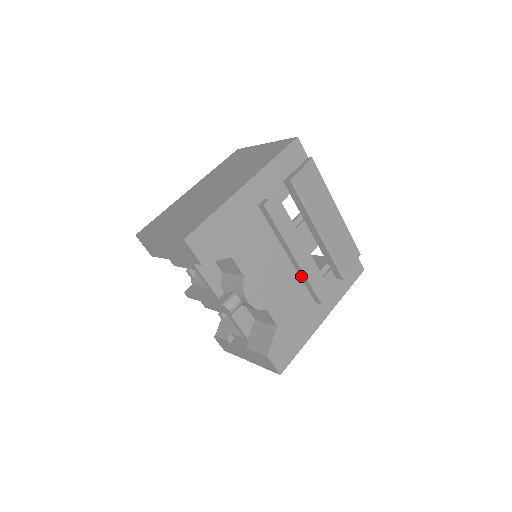
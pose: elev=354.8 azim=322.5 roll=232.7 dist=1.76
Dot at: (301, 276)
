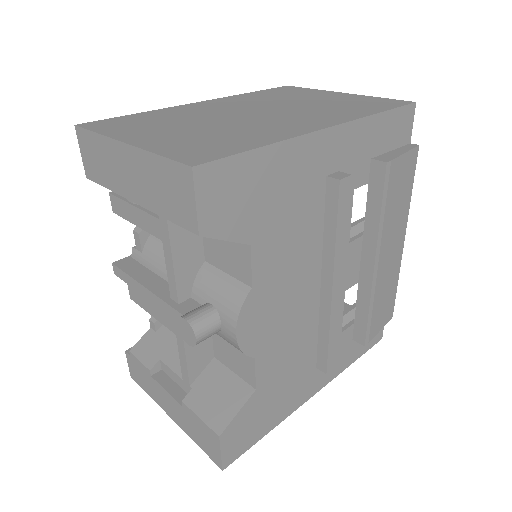
Dot at: (321, 320)
